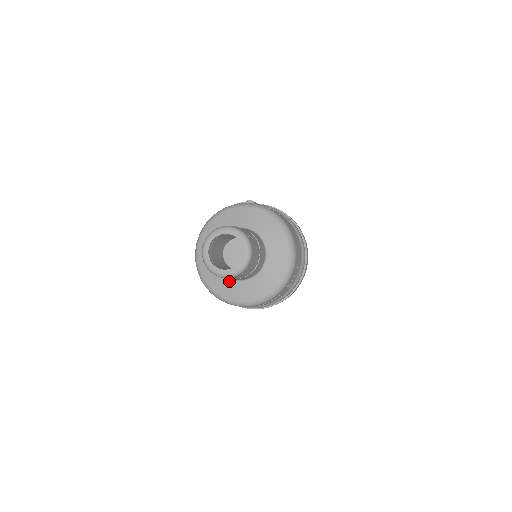
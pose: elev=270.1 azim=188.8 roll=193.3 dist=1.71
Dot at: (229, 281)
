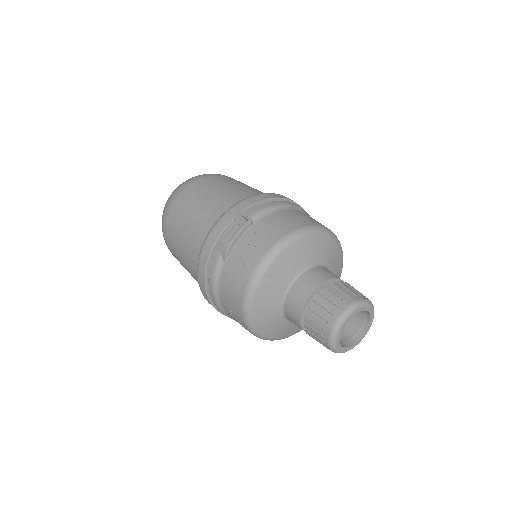
Dot at: occluded
